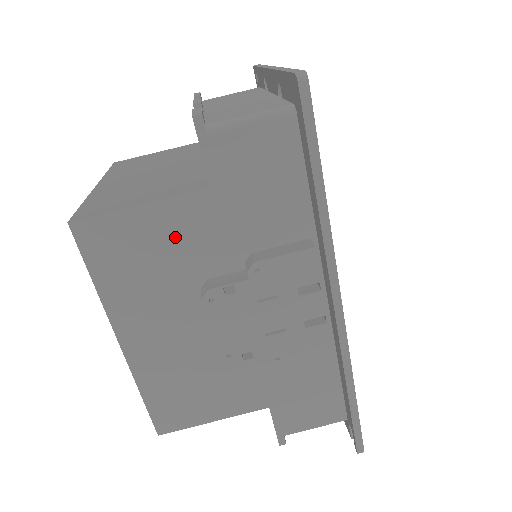
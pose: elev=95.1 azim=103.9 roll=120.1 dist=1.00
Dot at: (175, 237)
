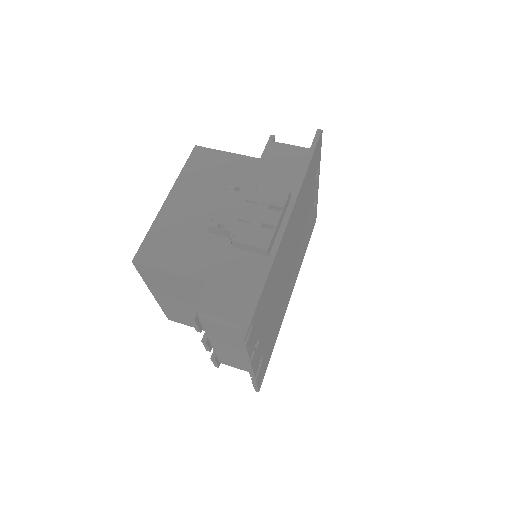
Dot at: (231, 169)
